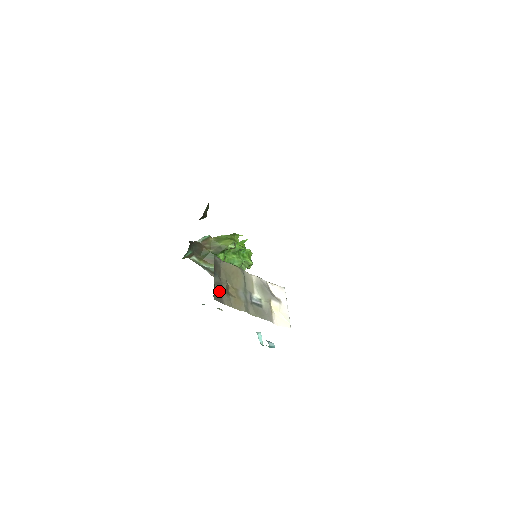
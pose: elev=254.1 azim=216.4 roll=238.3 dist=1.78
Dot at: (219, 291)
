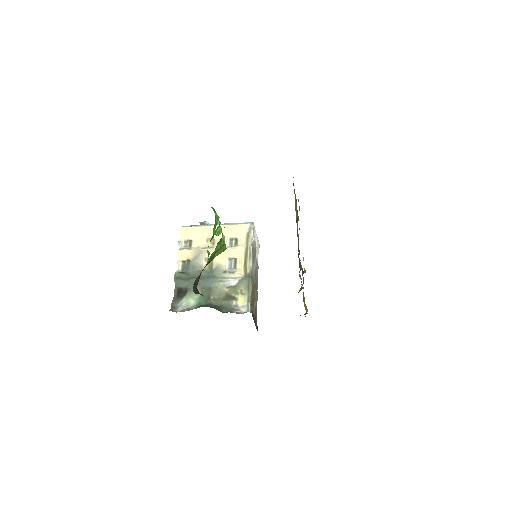
Dot at: occluded
